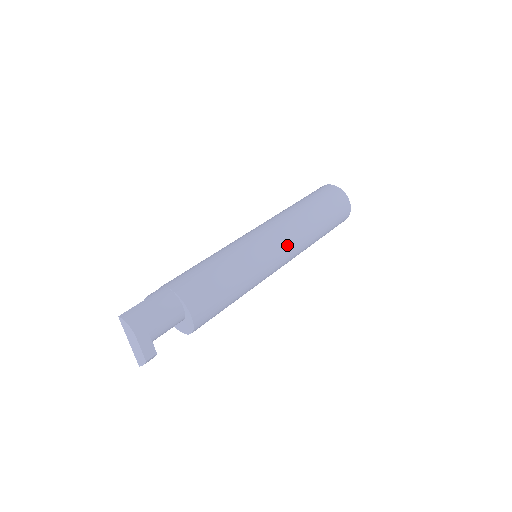
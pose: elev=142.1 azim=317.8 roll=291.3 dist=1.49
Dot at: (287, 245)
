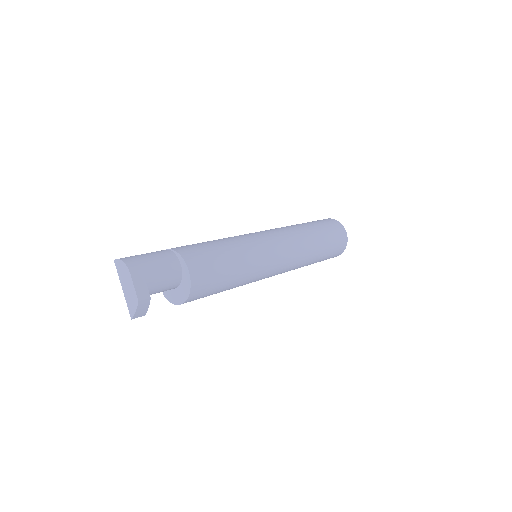
Dot at: (285, 242)
